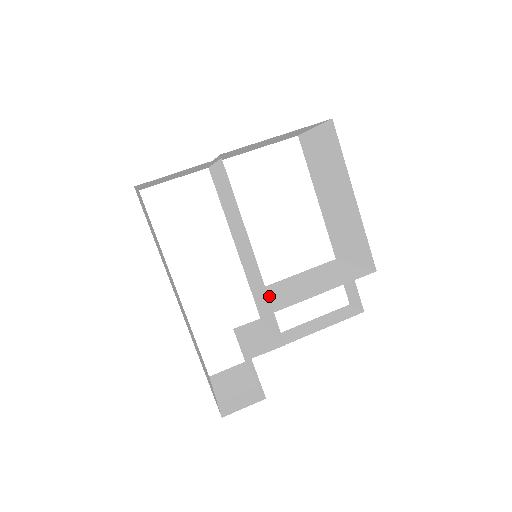
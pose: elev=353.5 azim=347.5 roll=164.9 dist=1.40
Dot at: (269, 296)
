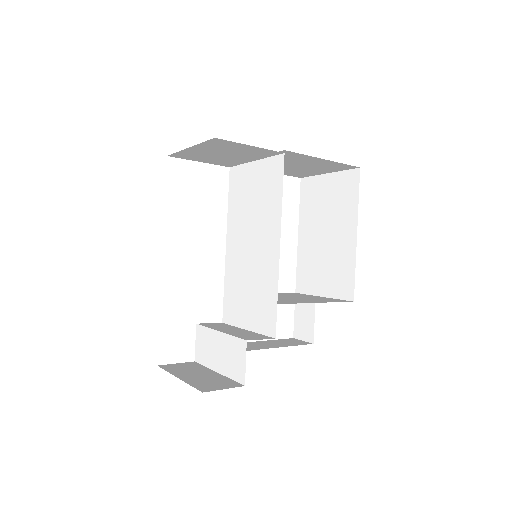
Dot at: occluded
